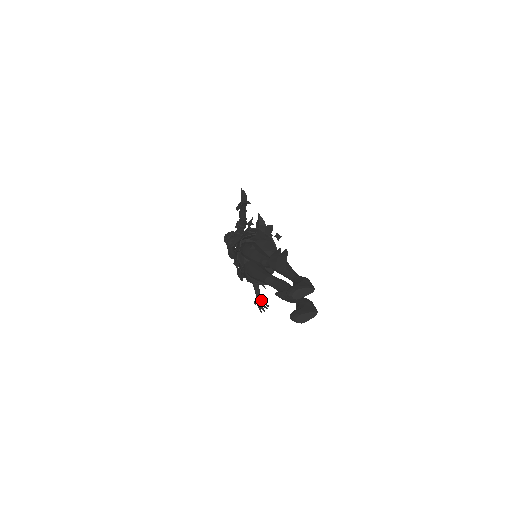
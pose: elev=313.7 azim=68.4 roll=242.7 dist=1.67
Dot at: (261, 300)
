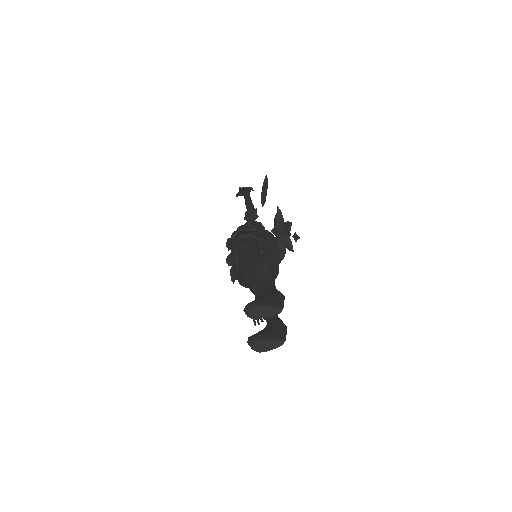
Dot at: occluded
